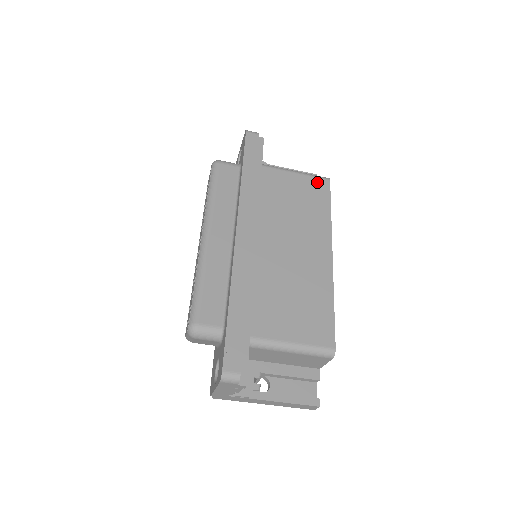
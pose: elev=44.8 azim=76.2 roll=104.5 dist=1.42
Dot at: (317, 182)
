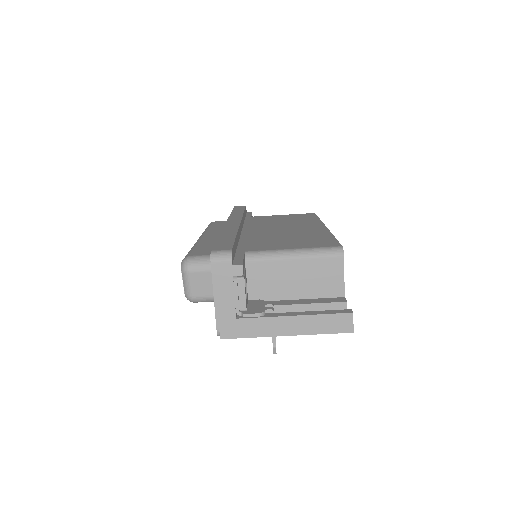
Dot at: (303, 214)
